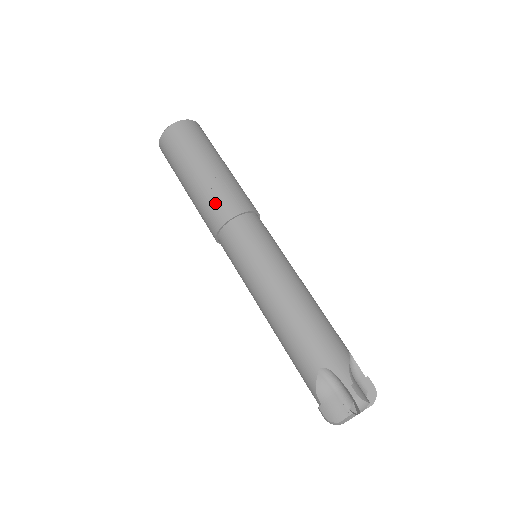
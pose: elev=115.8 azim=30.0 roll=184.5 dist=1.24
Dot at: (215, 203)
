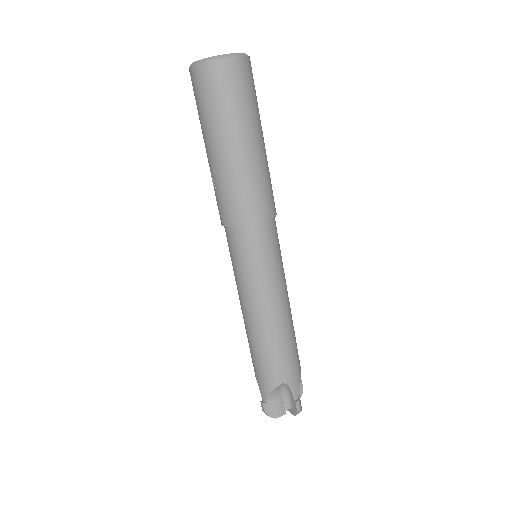
Dot at: (216, 199)
